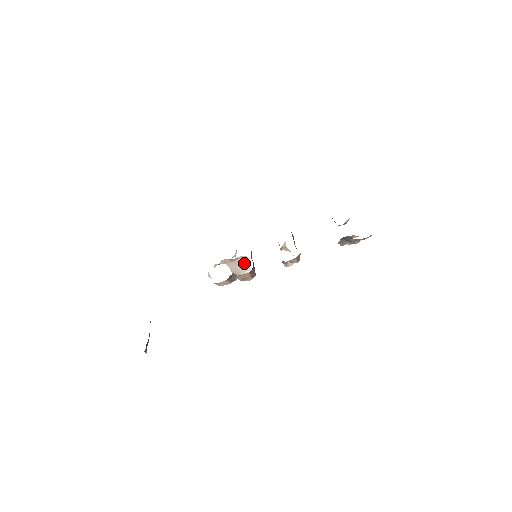
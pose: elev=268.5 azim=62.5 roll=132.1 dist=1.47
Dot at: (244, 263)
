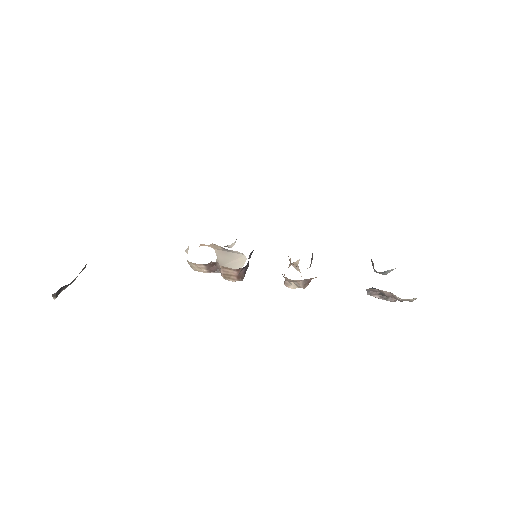
Dot at: (237, 260)
